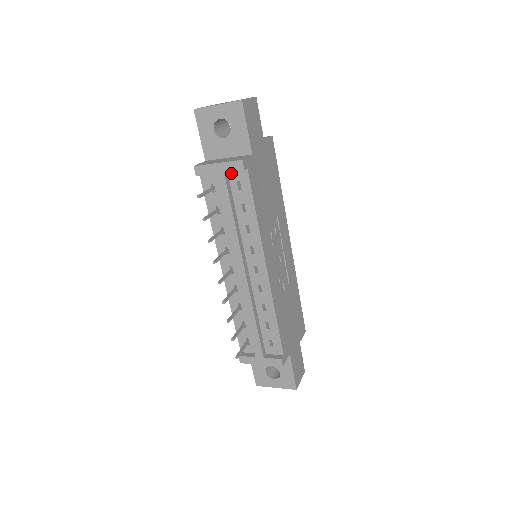
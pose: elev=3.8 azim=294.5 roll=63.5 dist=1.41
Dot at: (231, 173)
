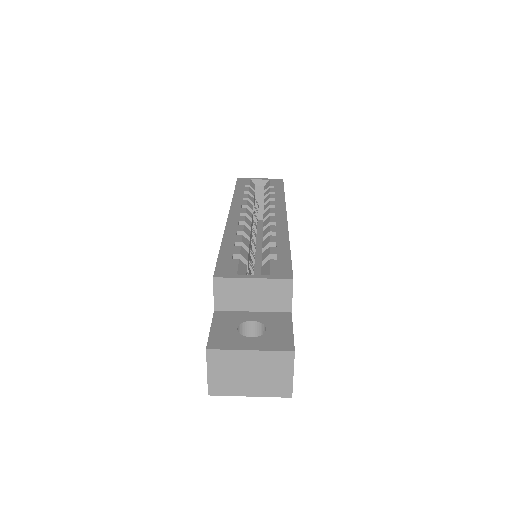
Dot at: occluded
